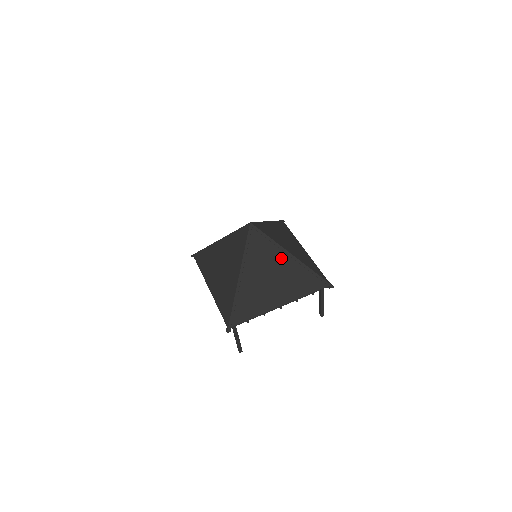
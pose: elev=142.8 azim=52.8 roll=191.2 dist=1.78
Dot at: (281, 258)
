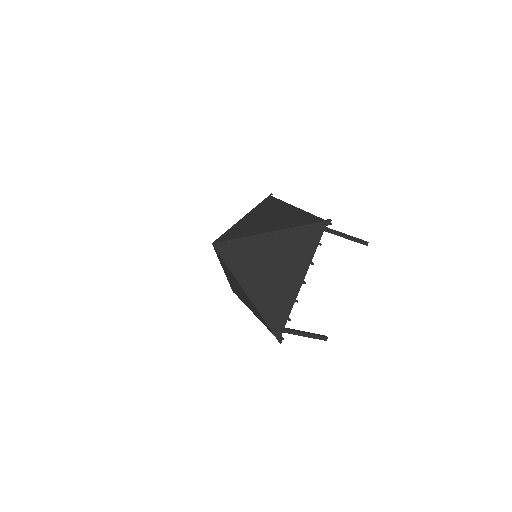
Dot at: (240, 286)
